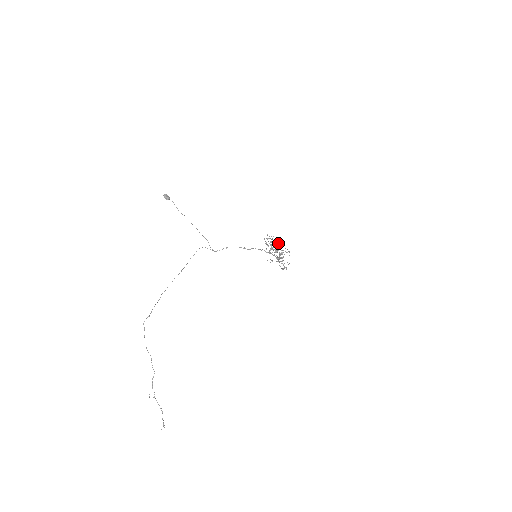
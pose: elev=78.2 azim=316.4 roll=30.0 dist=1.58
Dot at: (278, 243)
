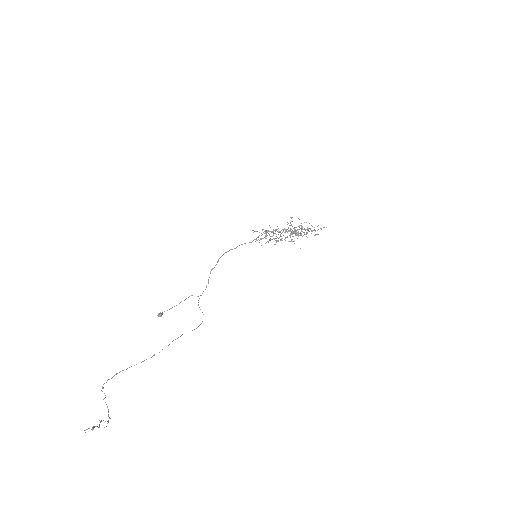
Dot at: occluded
